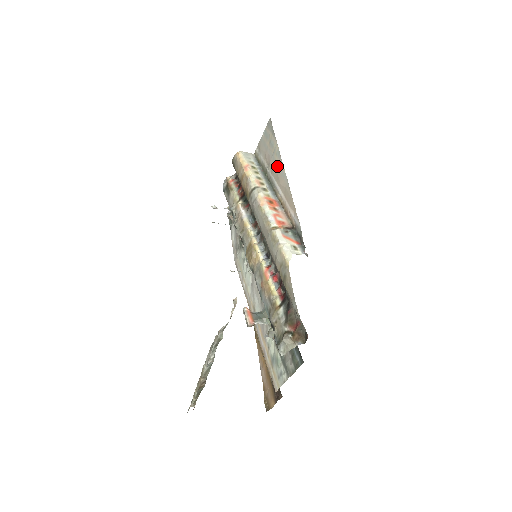
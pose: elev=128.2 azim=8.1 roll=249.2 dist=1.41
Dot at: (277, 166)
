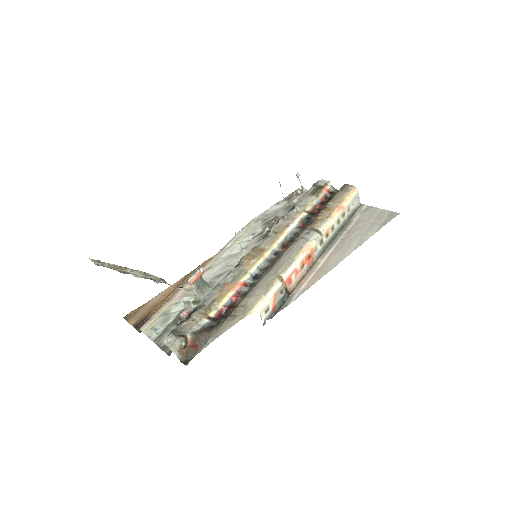
Dot at: (349, 245)
